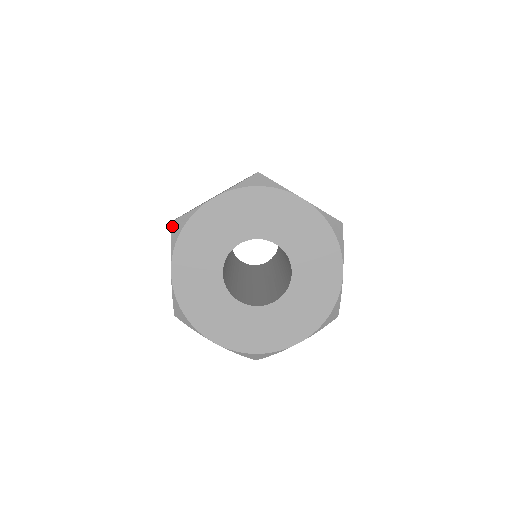
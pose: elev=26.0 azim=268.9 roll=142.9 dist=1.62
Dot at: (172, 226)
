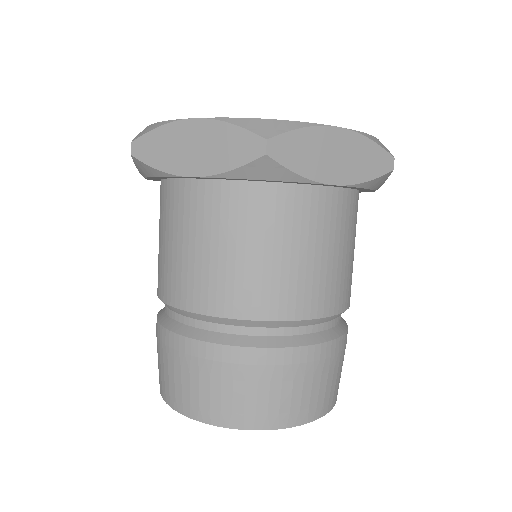
Dot at: occluded
